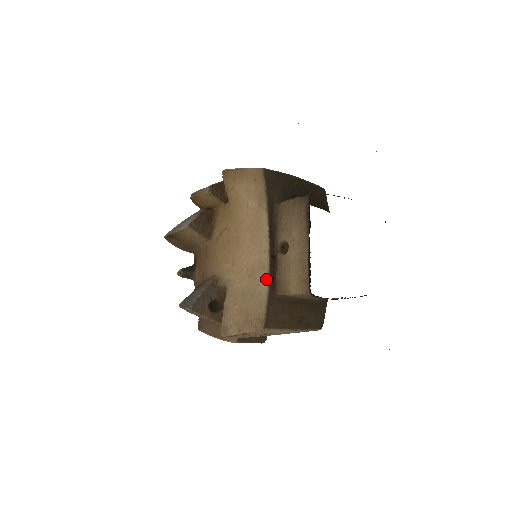
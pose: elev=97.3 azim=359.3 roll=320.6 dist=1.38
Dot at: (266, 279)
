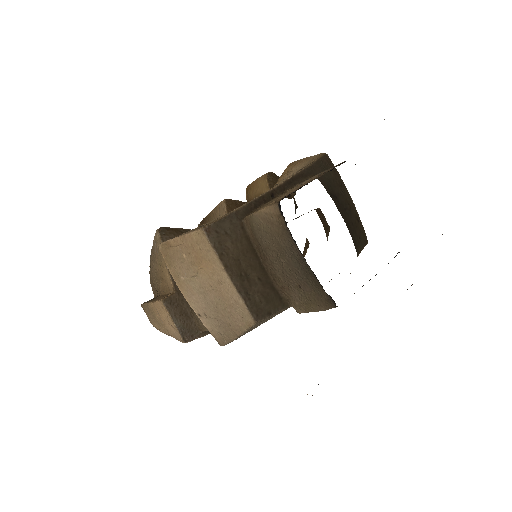
Dot at: (249, 201)
